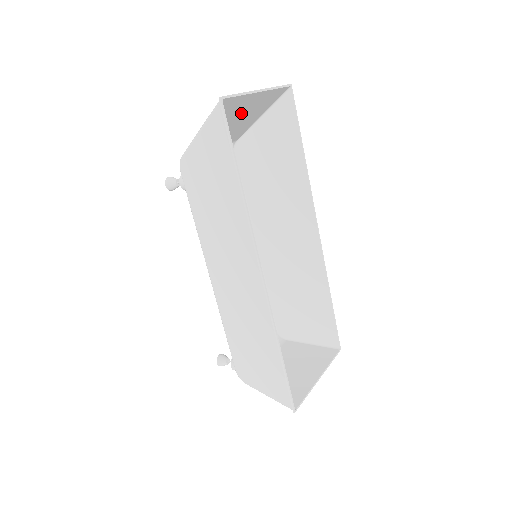
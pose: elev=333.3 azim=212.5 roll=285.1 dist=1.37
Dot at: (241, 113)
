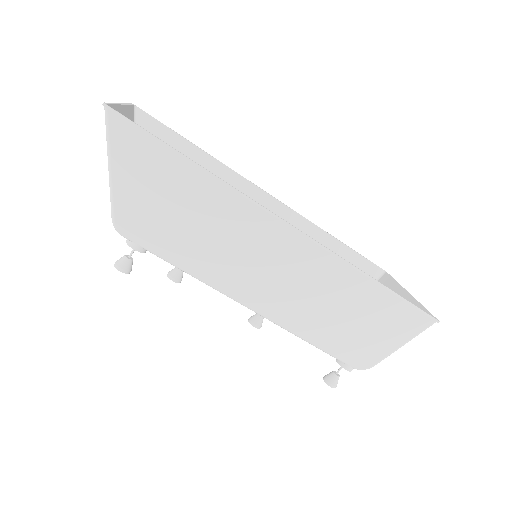
Dot at: occluded
